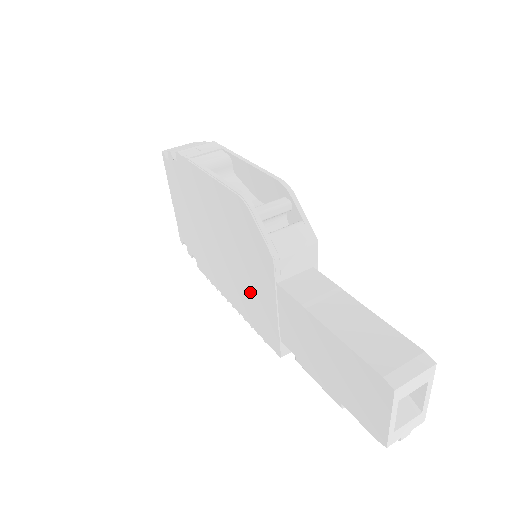
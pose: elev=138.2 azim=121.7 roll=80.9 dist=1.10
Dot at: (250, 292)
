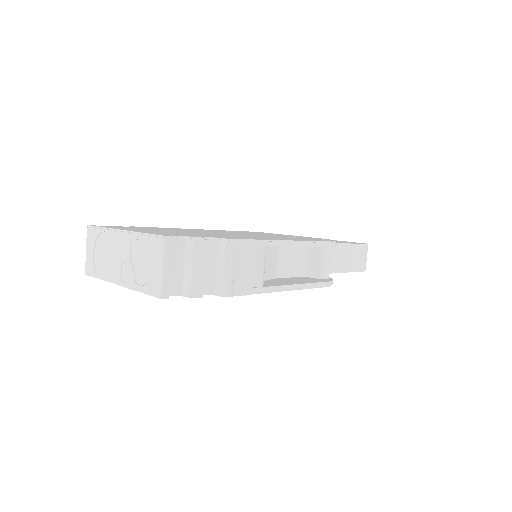
Dot at: occluded
